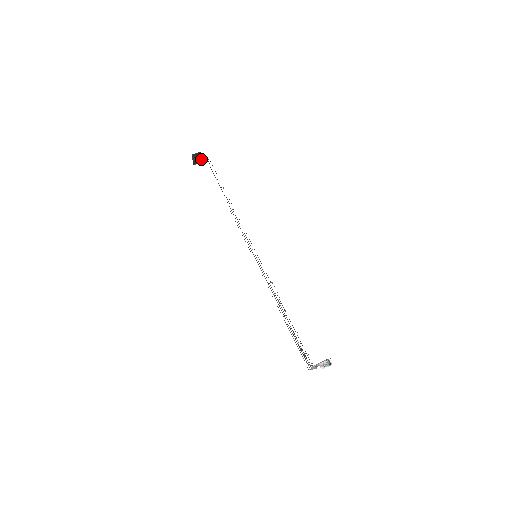
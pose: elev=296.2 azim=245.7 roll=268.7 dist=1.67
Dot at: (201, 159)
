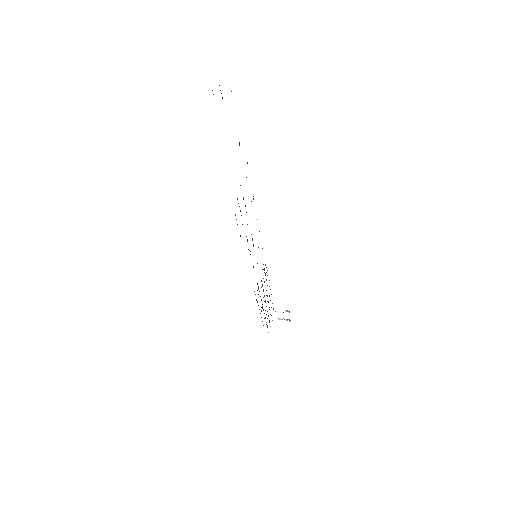
Dot at: occluded
